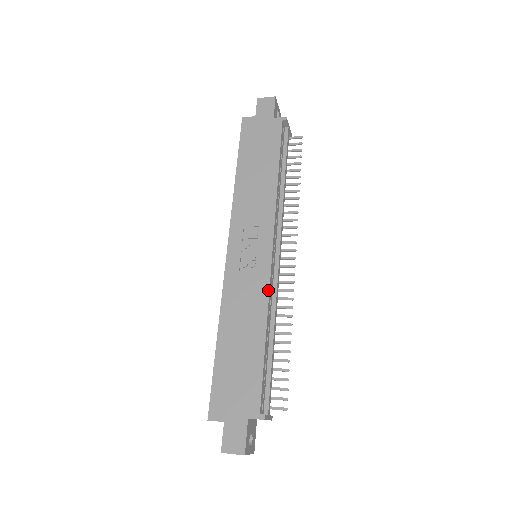
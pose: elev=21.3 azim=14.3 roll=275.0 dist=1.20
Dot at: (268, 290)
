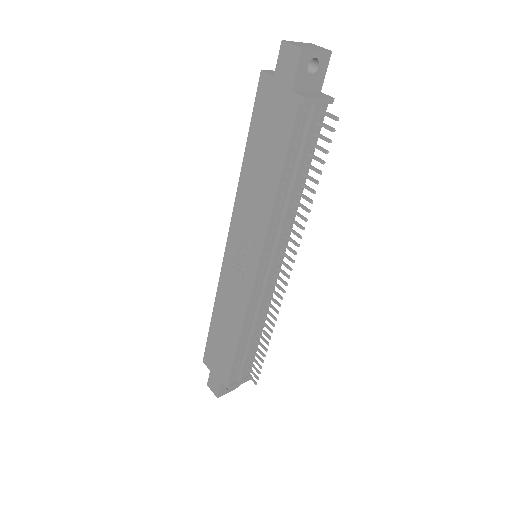
Dot at: (246, 307)
